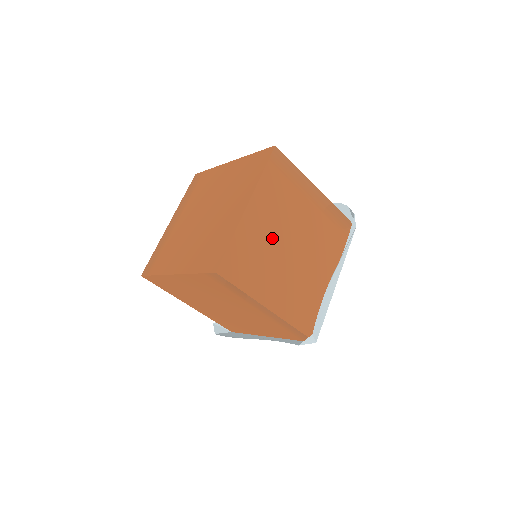
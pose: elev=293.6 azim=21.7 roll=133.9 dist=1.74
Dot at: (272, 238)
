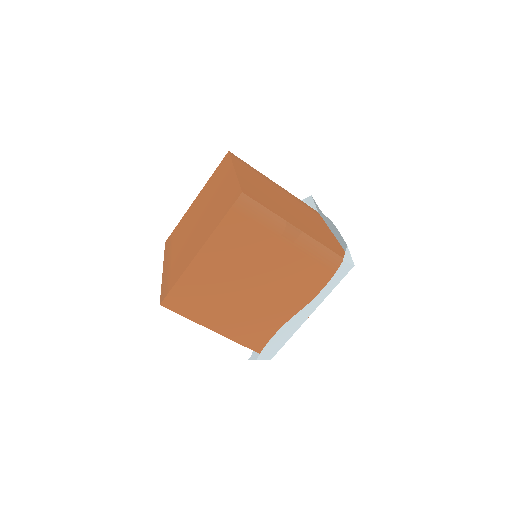
Dot at: (266, 192)
